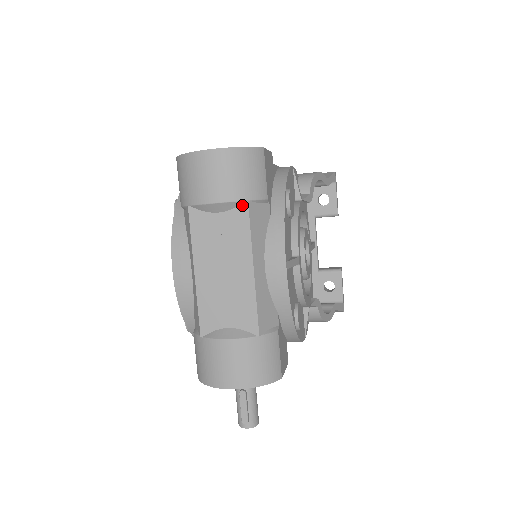
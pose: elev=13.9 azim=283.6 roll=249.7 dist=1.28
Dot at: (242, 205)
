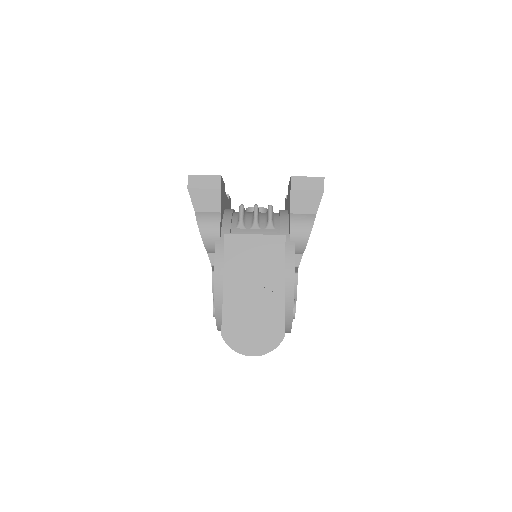
Dot at: occluded
